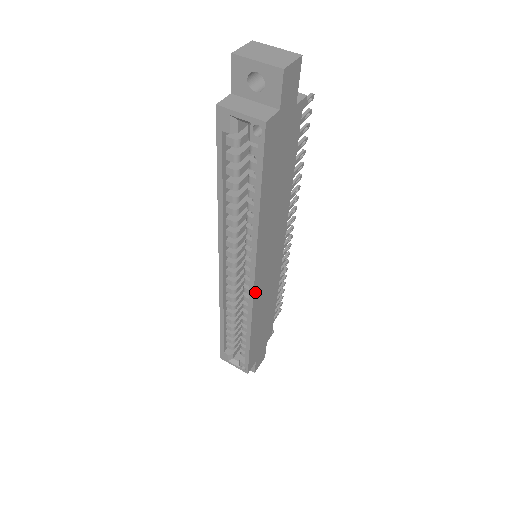
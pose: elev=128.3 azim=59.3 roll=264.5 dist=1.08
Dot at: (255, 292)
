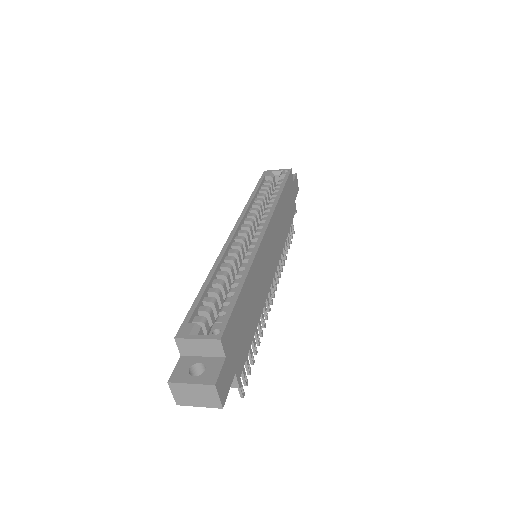
Dot at: (263, 240)
